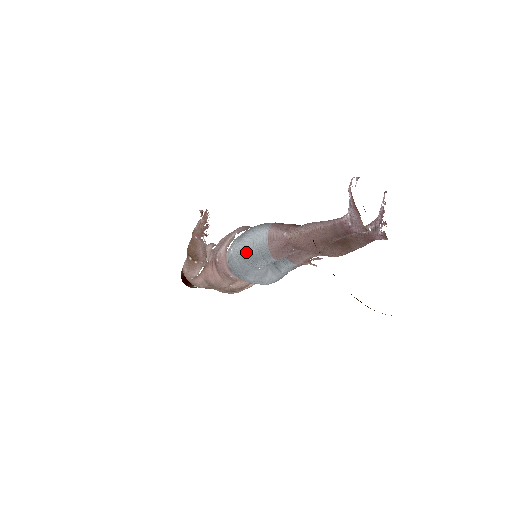
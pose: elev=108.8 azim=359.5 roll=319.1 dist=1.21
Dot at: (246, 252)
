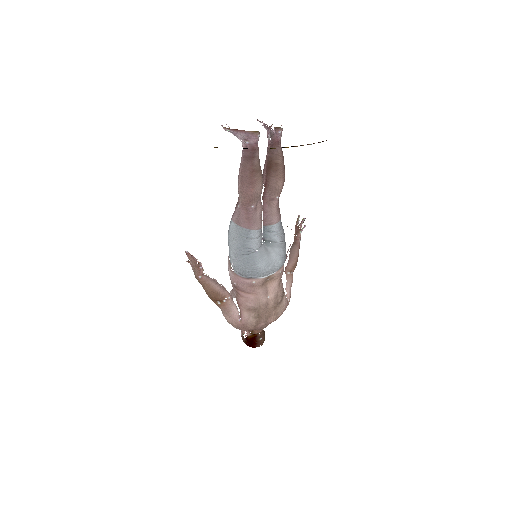
Dot at: (236, 249)
